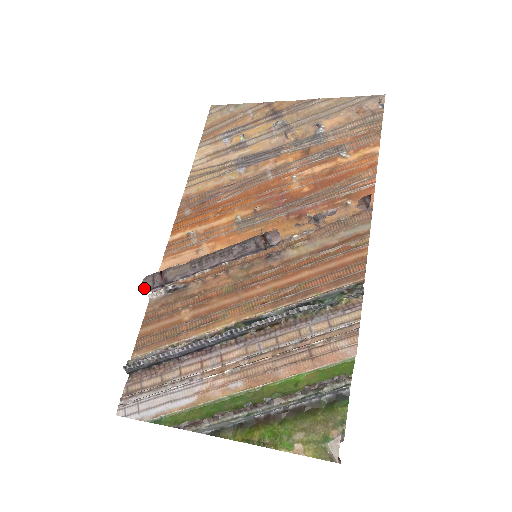
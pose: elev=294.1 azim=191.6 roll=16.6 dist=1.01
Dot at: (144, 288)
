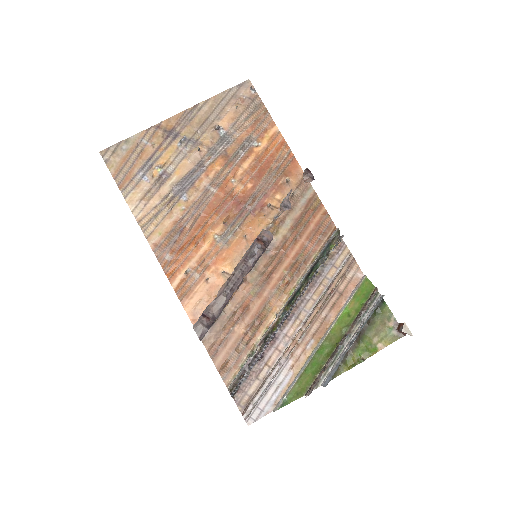
Dot at: (201, 335)
